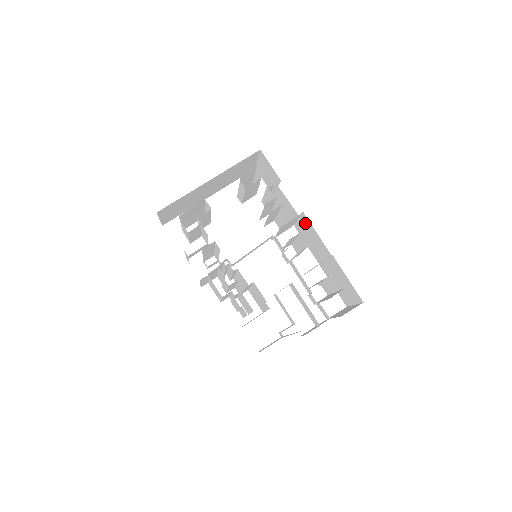
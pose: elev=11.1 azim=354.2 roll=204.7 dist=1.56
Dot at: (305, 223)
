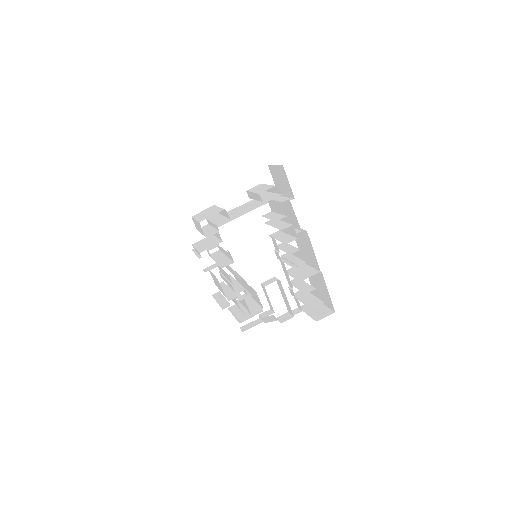
Dot at: (304, 236)
